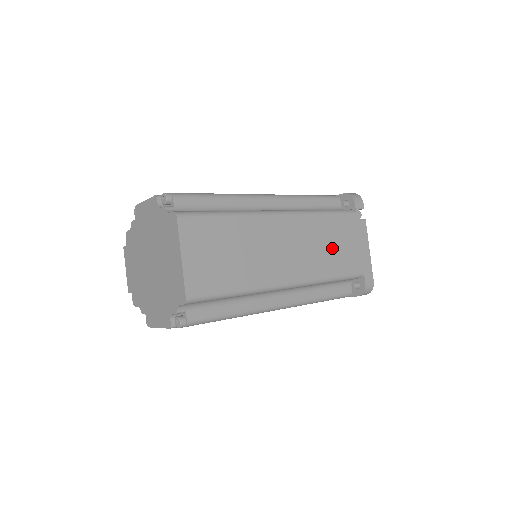
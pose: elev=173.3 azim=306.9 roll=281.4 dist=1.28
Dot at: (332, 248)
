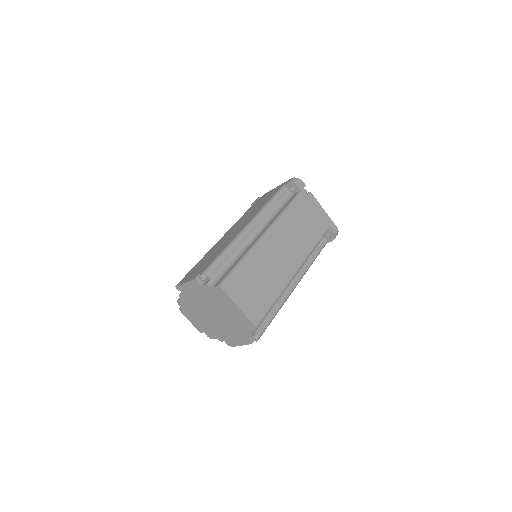
Dot at: (304, 228)
